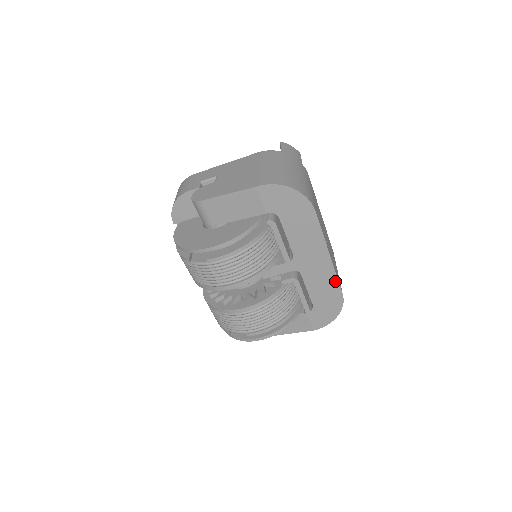
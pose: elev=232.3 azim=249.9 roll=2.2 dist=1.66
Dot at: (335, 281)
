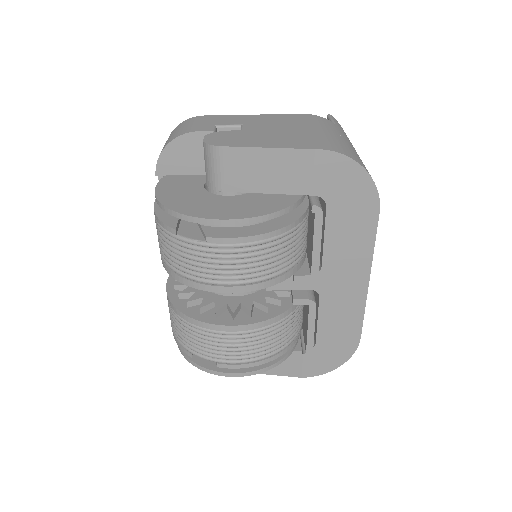
Dot at: (359, 318)
